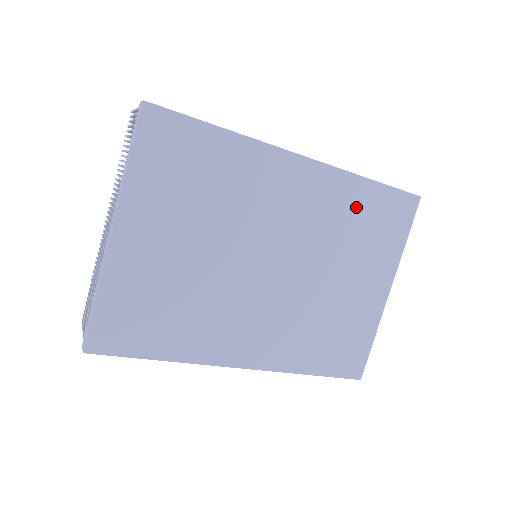
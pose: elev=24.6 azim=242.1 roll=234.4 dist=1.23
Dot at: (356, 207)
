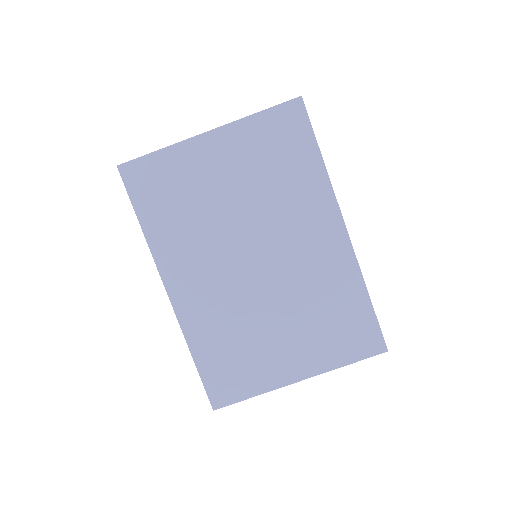
Dot at: (341, 298)
